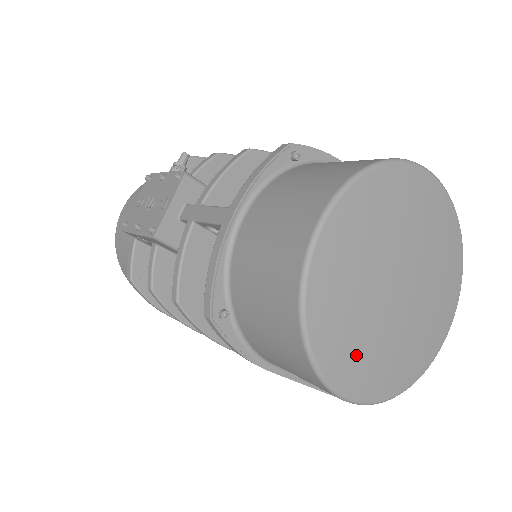
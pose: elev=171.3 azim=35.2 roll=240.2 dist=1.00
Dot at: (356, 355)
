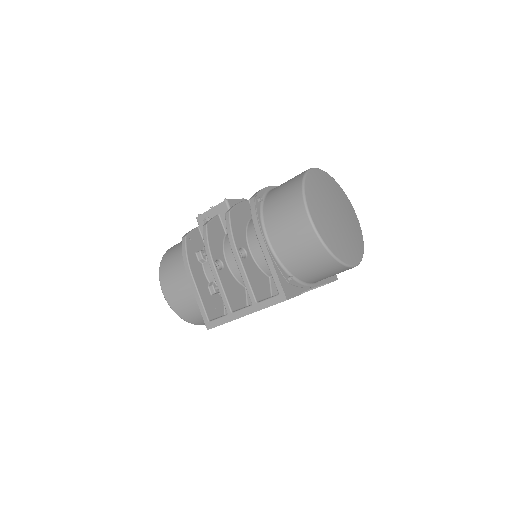
Dot at: (318, 208)
